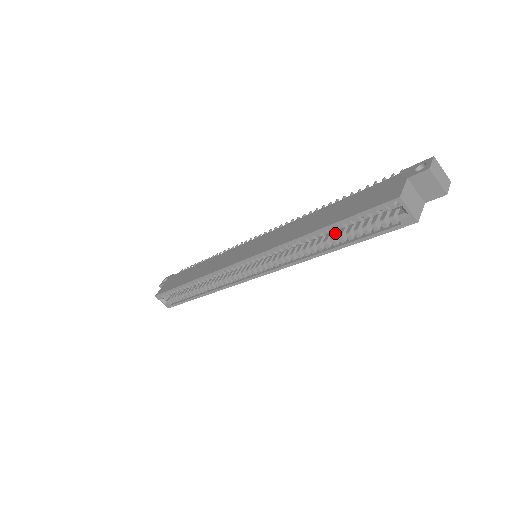
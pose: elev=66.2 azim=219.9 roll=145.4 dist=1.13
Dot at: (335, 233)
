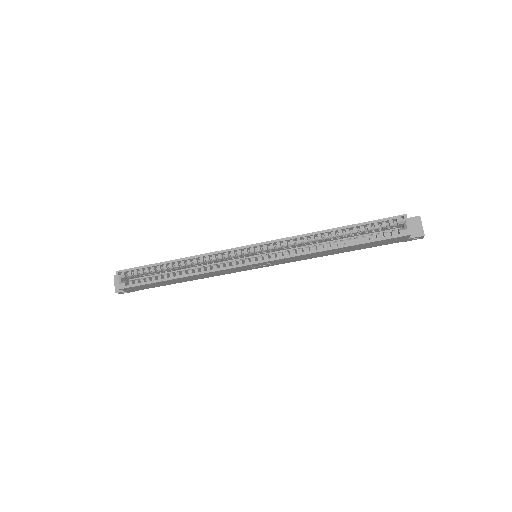
Dot at: (343, 240)
